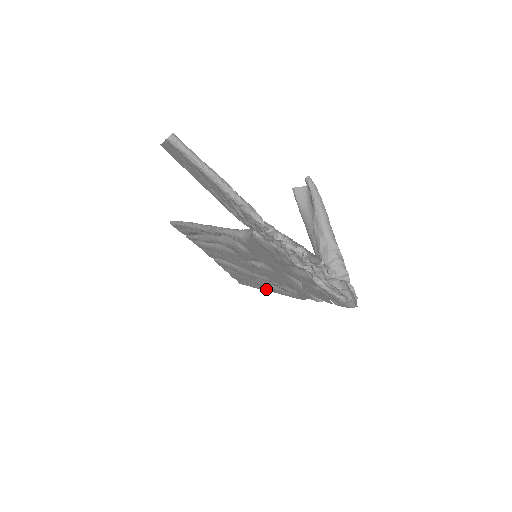
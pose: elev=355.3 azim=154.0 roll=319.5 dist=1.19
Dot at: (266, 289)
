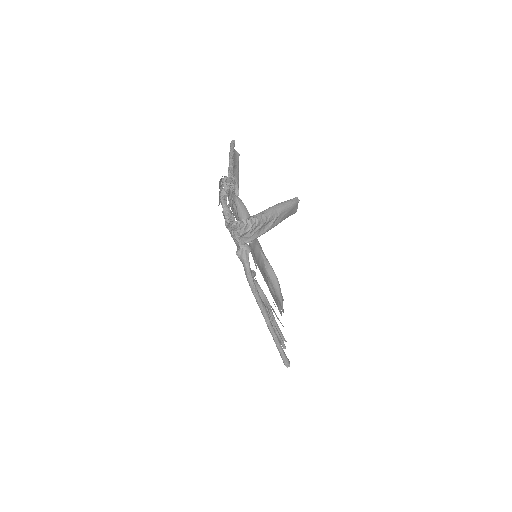
Dot at: occluded
